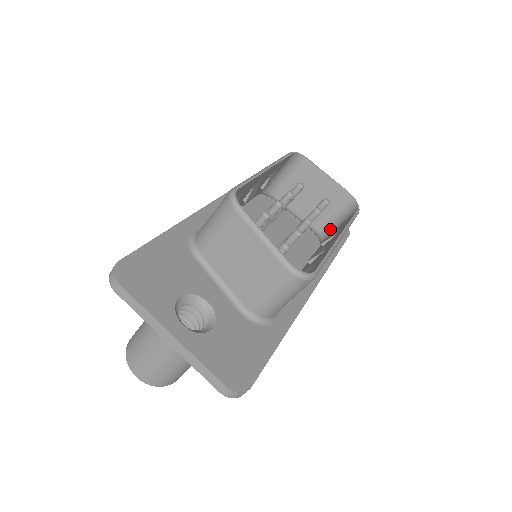
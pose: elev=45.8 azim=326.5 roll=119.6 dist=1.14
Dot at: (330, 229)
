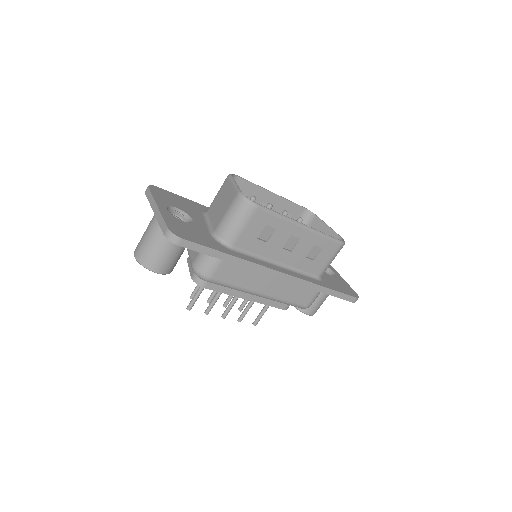
Dot at: occluded
